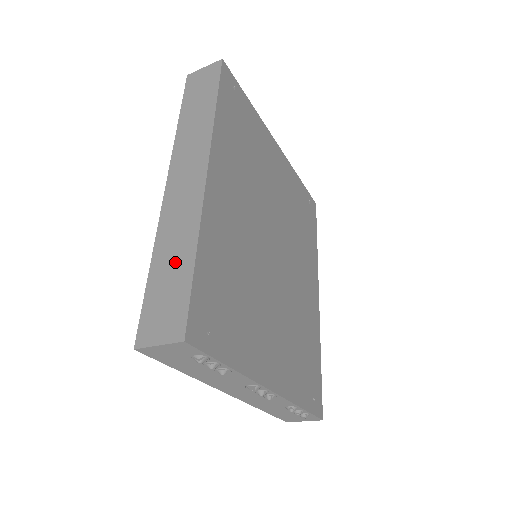
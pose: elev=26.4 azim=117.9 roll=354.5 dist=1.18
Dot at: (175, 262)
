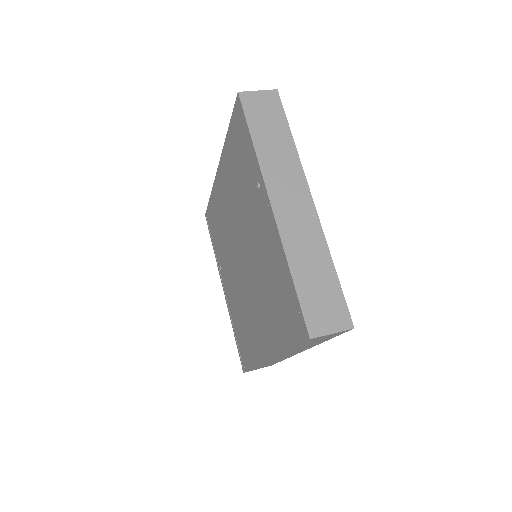
Dot at: occluded
